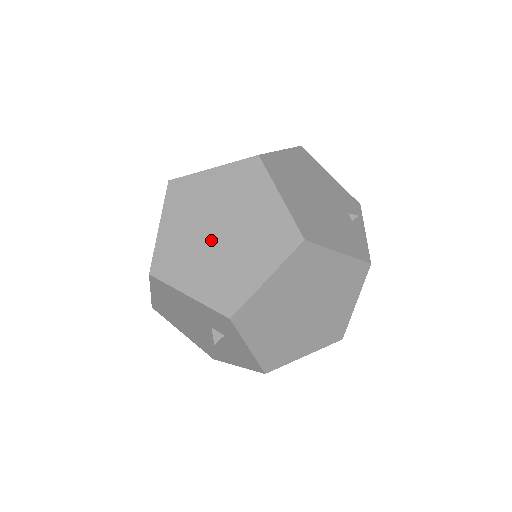
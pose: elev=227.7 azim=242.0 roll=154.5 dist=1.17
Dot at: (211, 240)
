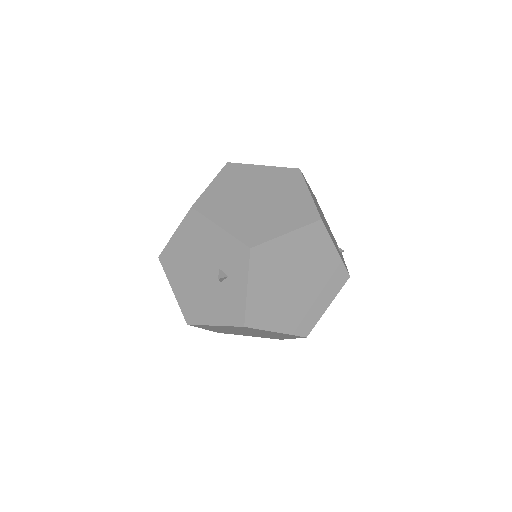
Dot at: (250, 201)
